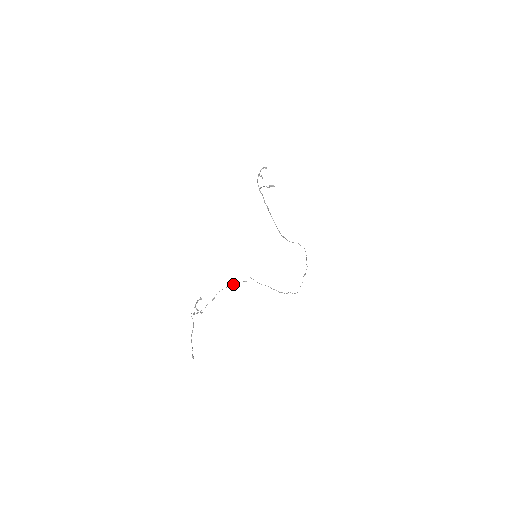
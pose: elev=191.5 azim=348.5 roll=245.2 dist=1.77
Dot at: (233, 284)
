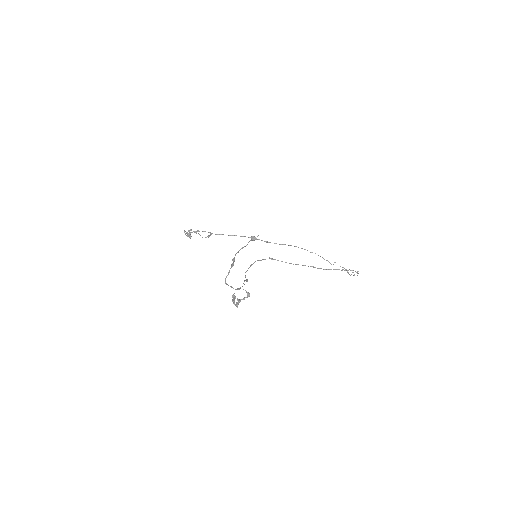
Dot at: (253, 263)
